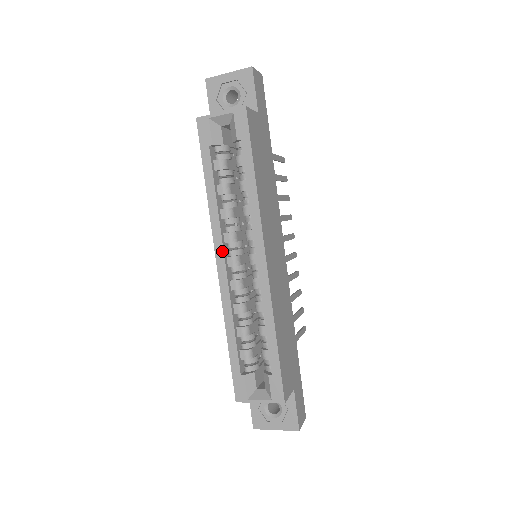
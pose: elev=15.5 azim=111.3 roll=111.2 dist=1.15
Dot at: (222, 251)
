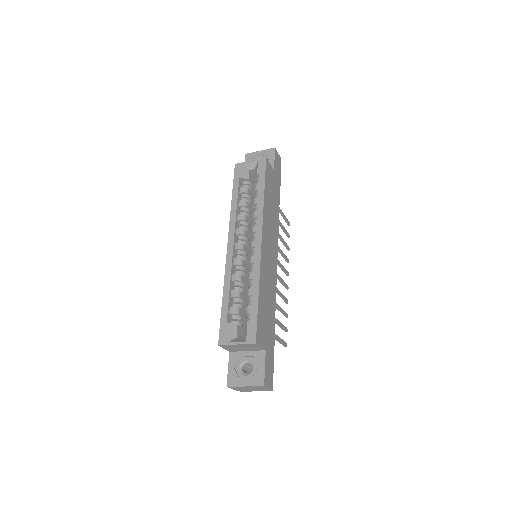
Dot at: (233, 238)
